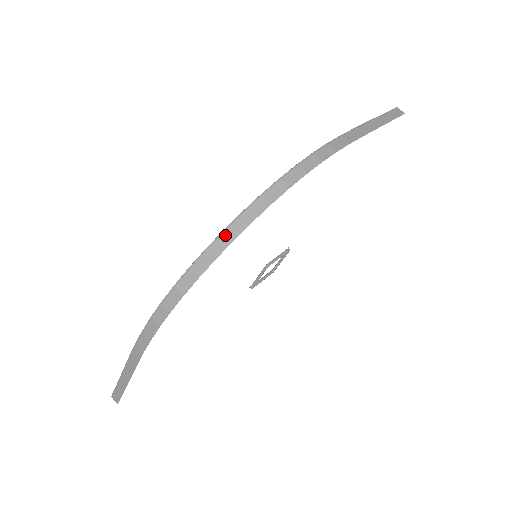
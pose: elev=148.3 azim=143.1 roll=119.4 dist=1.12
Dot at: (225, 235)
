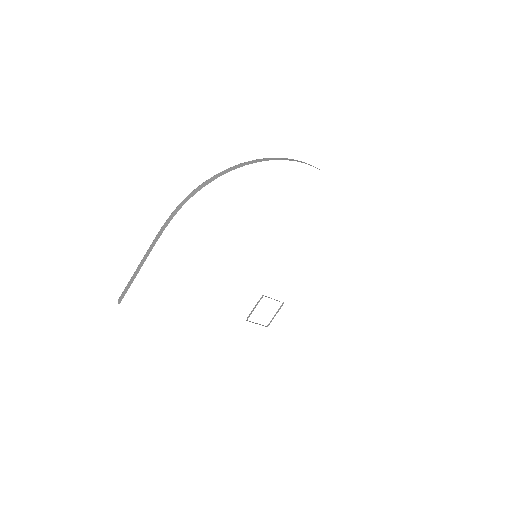
Dot at: (241, 164)
